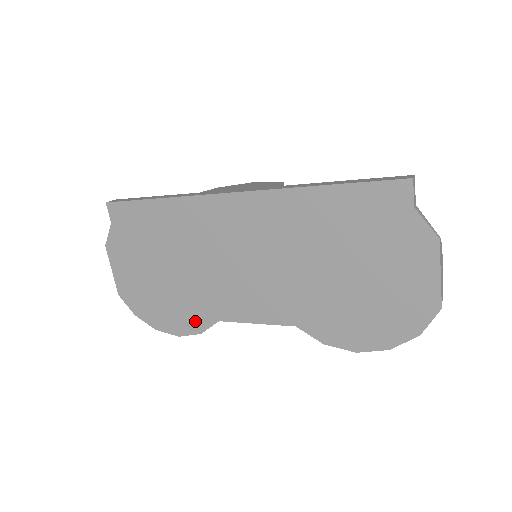
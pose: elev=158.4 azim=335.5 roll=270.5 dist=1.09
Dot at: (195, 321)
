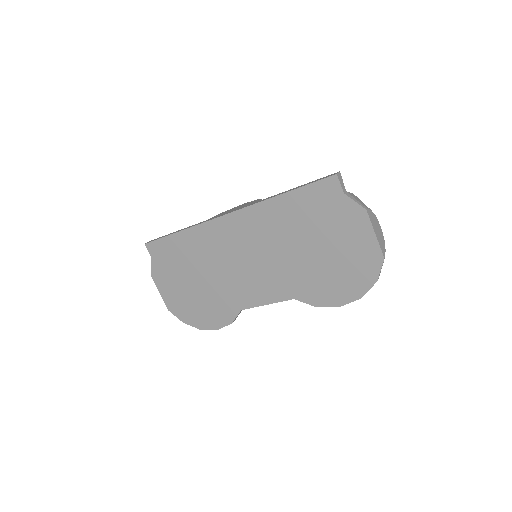
Dot at: (225, 315)
